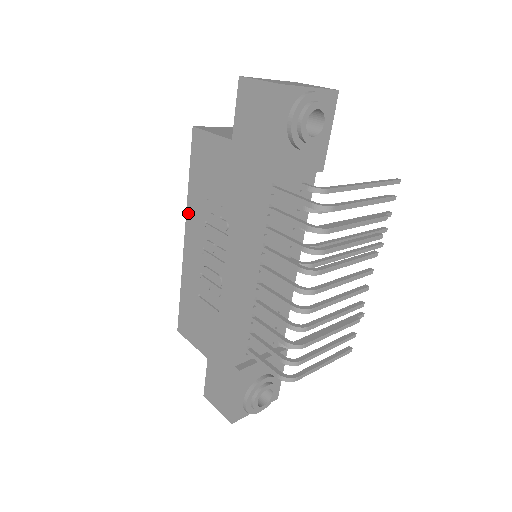
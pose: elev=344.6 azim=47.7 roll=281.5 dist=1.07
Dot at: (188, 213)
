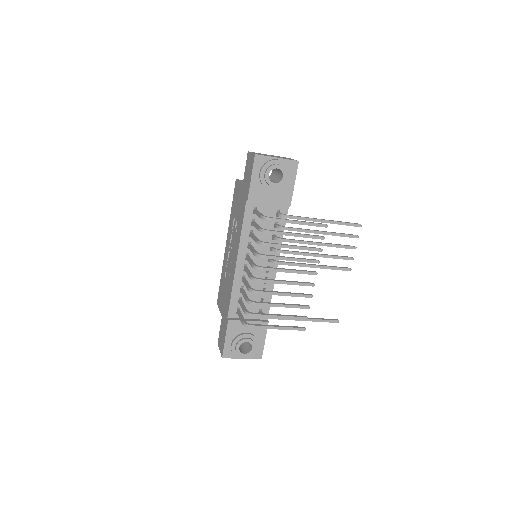
Dot at: (229, 228)
